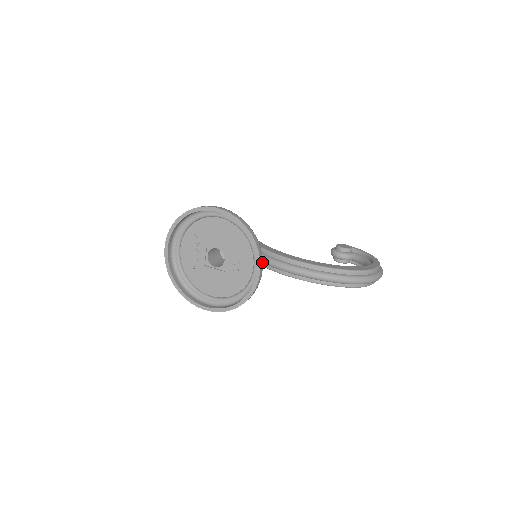
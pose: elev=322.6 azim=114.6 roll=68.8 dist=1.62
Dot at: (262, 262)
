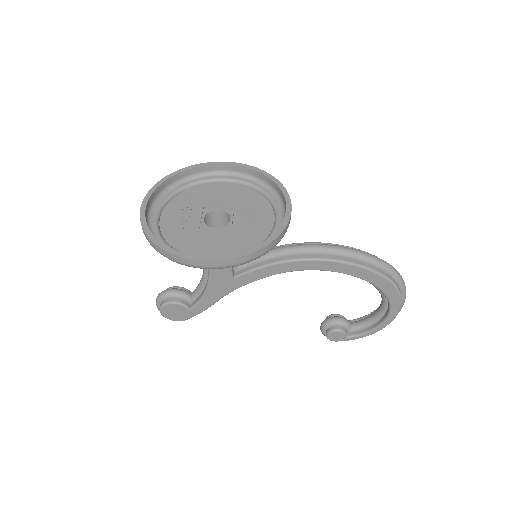
Dot at: occluded
